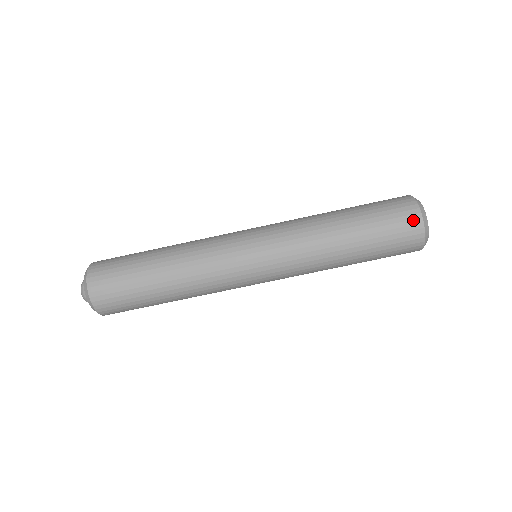
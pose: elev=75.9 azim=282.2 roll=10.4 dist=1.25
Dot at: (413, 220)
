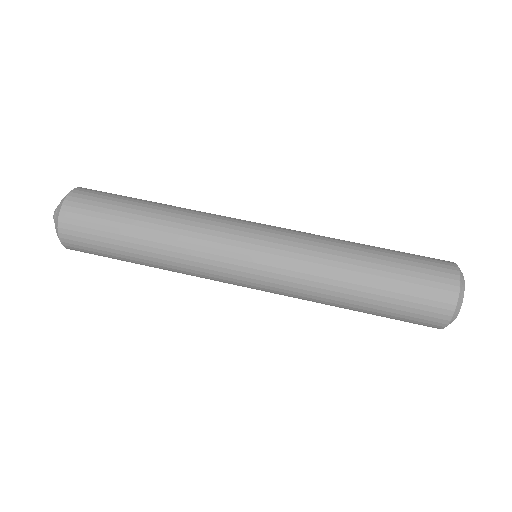
Dot at: (448, 279)
